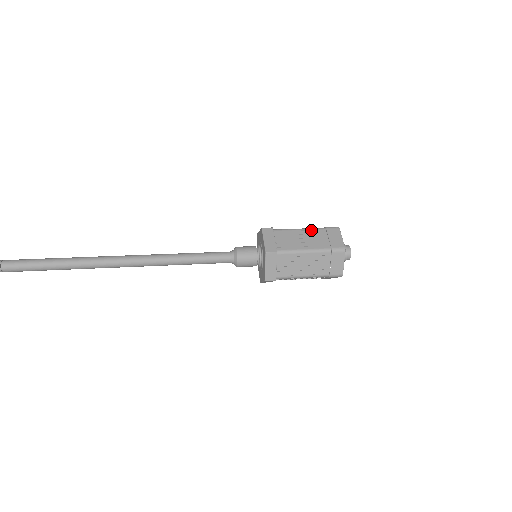
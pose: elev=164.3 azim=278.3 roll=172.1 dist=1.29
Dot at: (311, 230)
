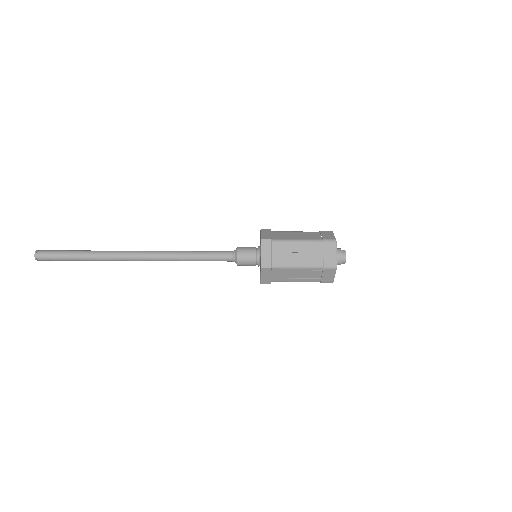
Dot at: (308, 269)
